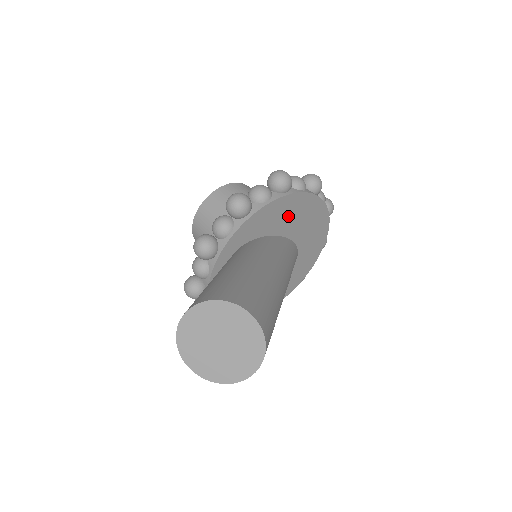
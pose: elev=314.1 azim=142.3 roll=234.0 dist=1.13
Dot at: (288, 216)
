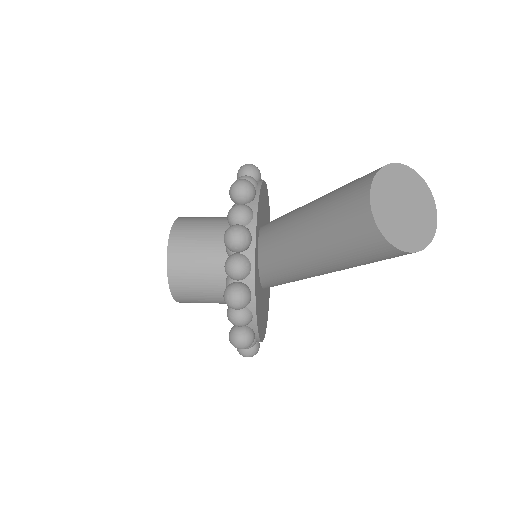
Dot at: (264, 207)
